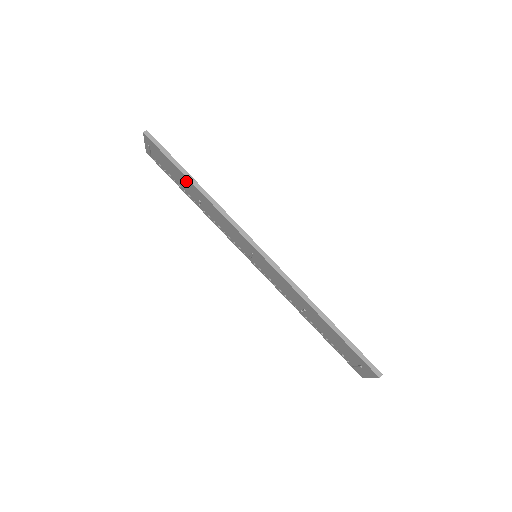
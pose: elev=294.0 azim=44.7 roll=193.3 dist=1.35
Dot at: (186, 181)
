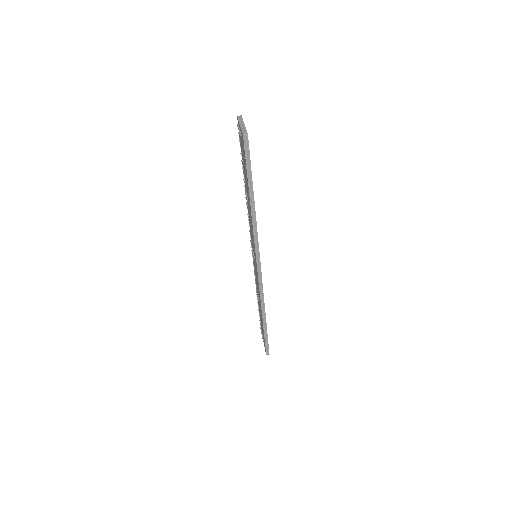
Dot at: occluded
